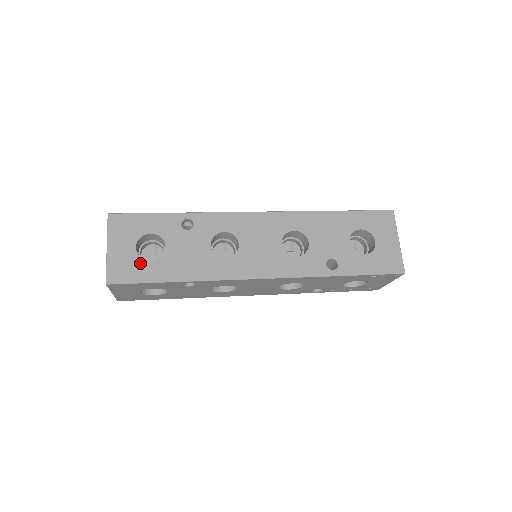
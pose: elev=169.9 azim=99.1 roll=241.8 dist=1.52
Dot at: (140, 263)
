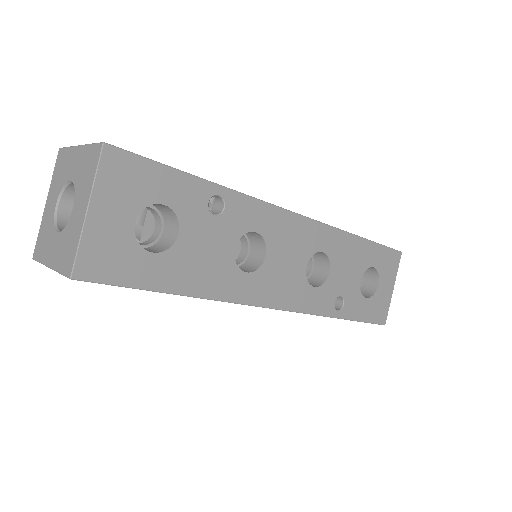
Dot at: (135, 253)
